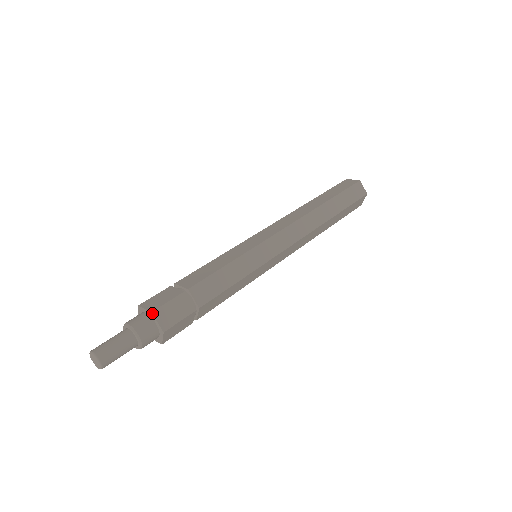
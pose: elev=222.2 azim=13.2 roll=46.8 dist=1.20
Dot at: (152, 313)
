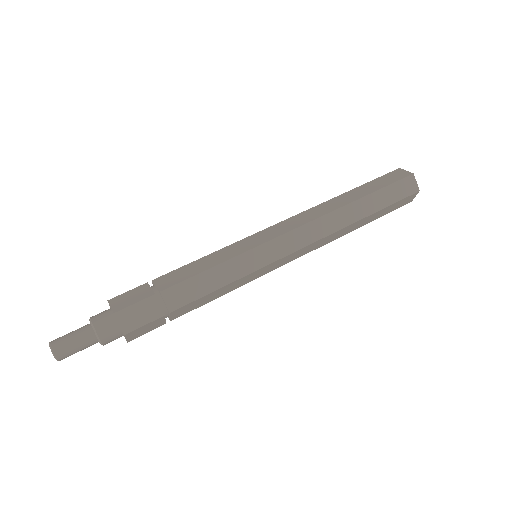
Dot at: (114, 314)
